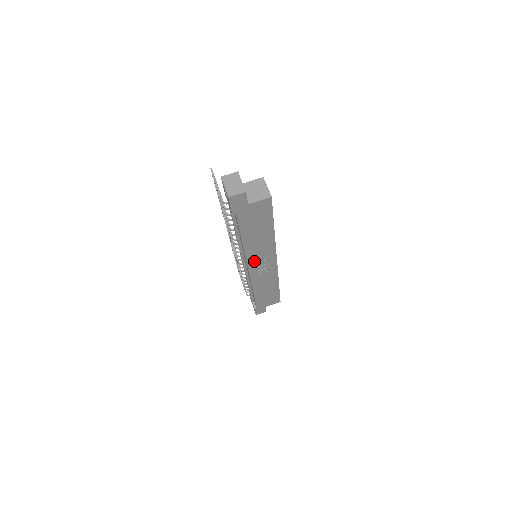
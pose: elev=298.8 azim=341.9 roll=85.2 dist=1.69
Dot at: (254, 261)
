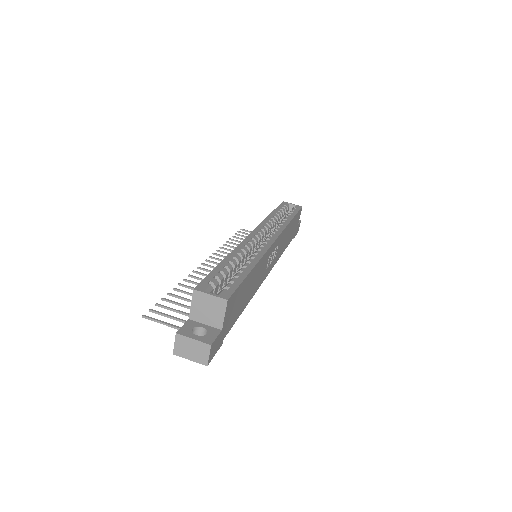
Dot at: (265, 273)
